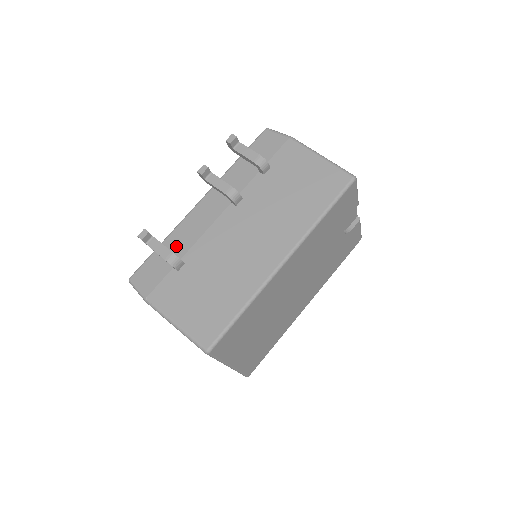
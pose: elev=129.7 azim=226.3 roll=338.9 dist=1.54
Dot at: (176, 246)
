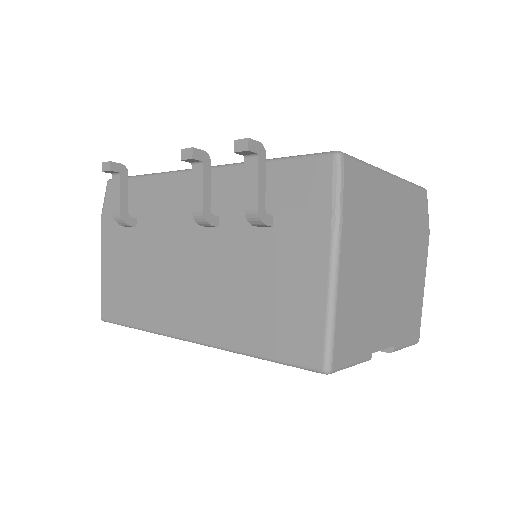
Dot at: (145, 198)
